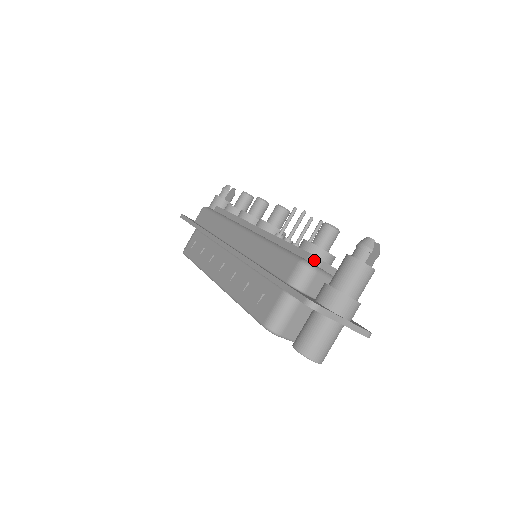
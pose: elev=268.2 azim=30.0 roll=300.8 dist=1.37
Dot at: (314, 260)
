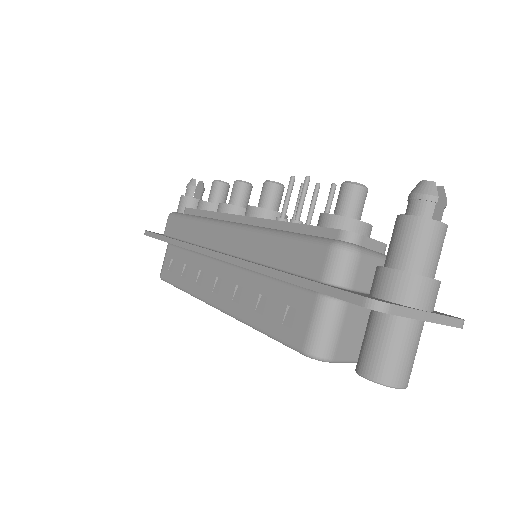
Dot at: (349, 237)
